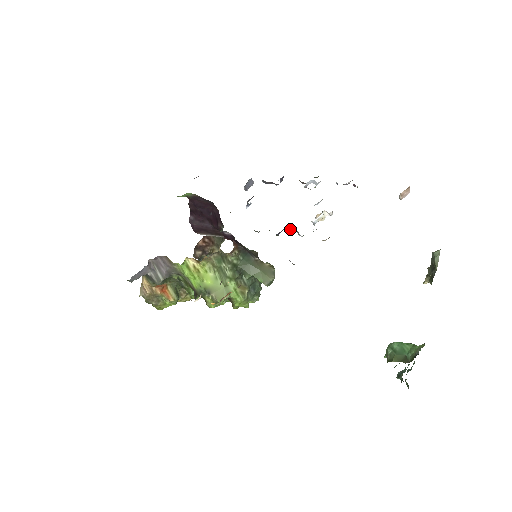
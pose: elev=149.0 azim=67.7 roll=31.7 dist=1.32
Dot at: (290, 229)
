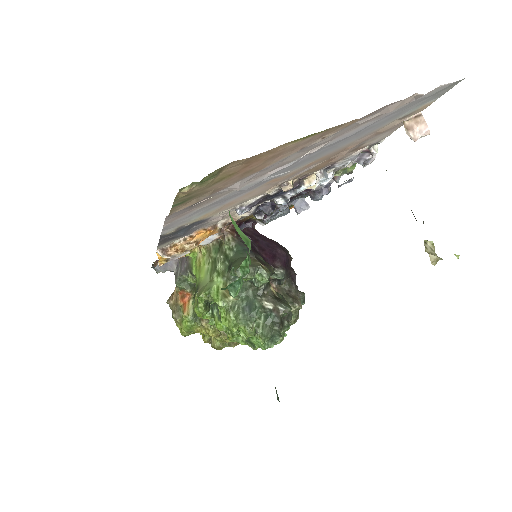
Dot at: (276, 202)
